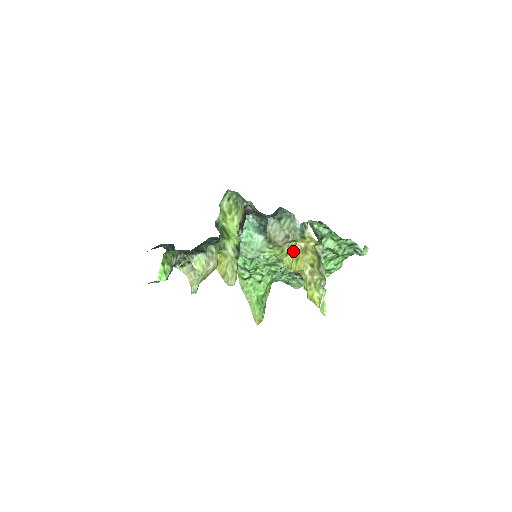
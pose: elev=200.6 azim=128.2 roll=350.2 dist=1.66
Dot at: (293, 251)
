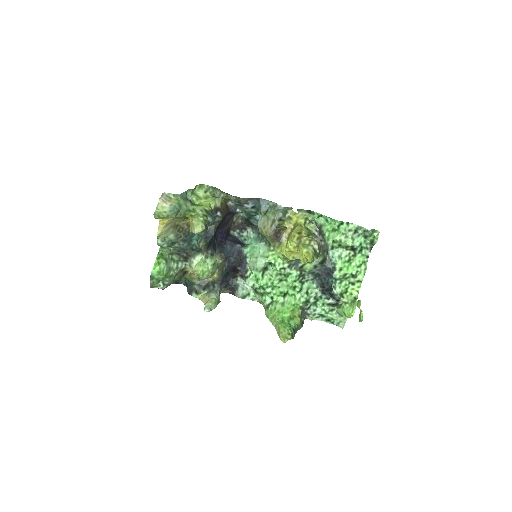
Dot at: occluded
